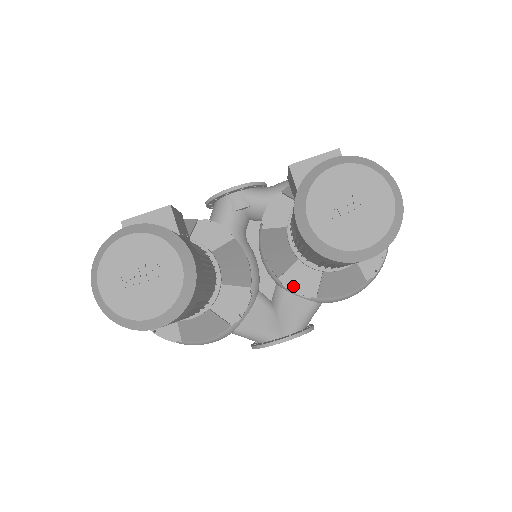
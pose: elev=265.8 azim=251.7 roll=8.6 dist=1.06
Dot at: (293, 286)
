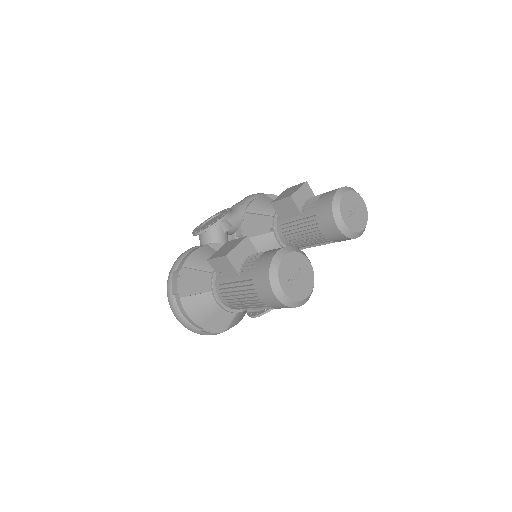
Dot at: occluded
